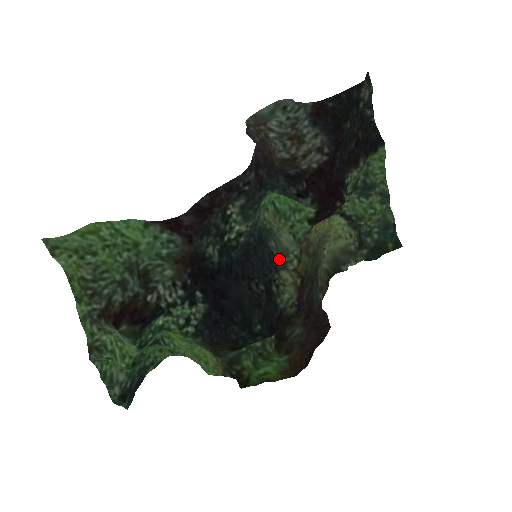
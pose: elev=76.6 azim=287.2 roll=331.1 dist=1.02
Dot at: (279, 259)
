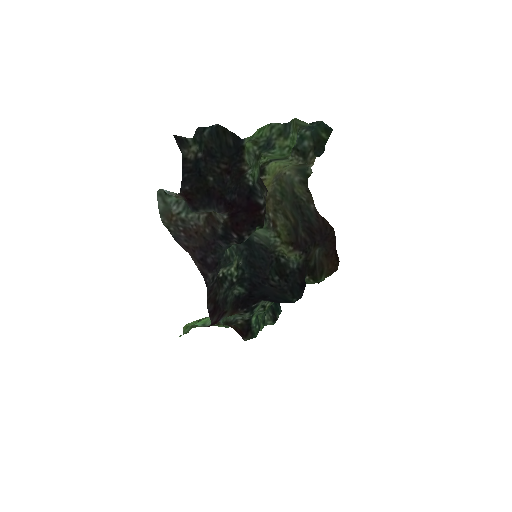
Dot at: (268, 246)
